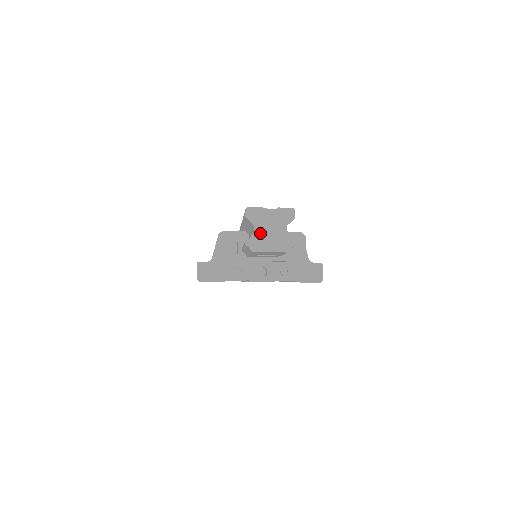
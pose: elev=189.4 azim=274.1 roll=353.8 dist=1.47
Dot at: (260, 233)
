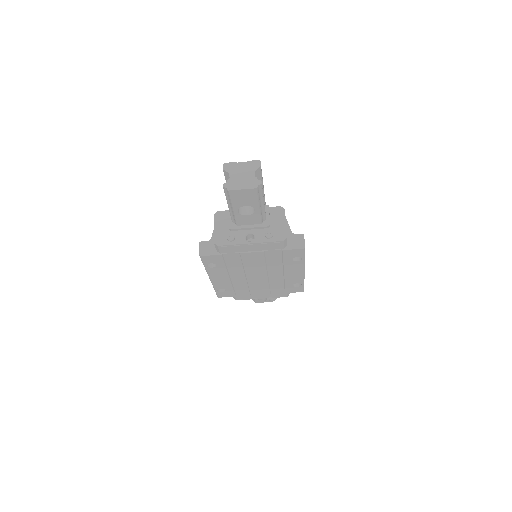
Dot at: (234, 178)
